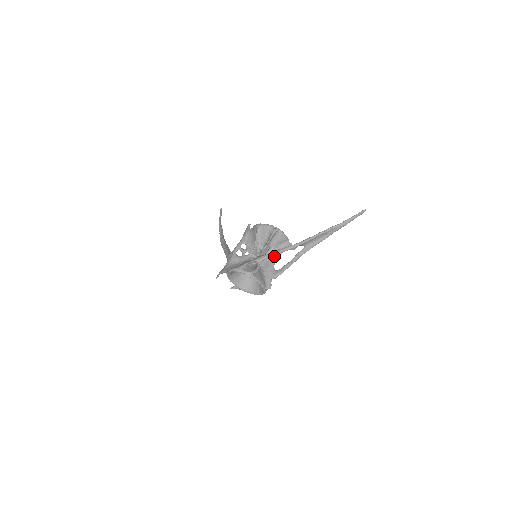
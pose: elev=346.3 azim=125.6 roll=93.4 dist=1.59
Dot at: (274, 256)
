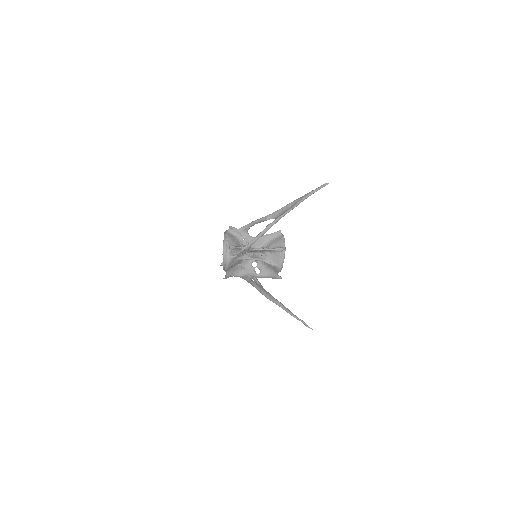
Dot at: (263, 249)
